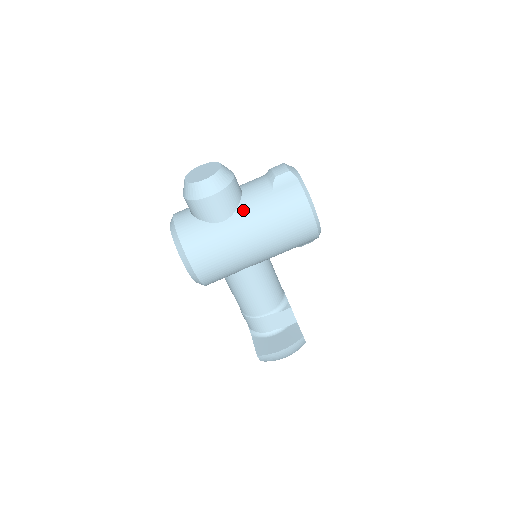
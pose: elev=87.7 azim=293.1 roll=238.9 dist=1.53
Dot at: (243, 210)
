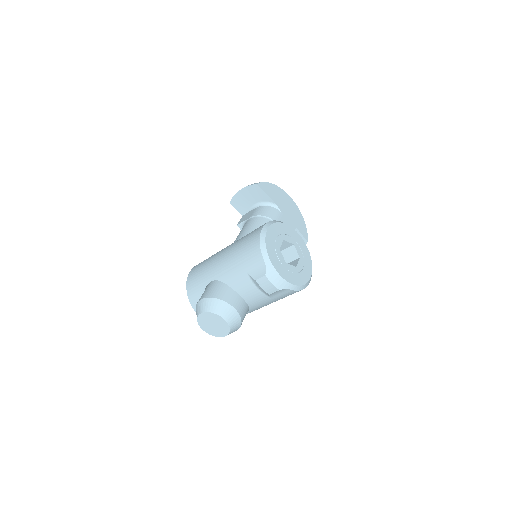
Dot at: (255, 308)
